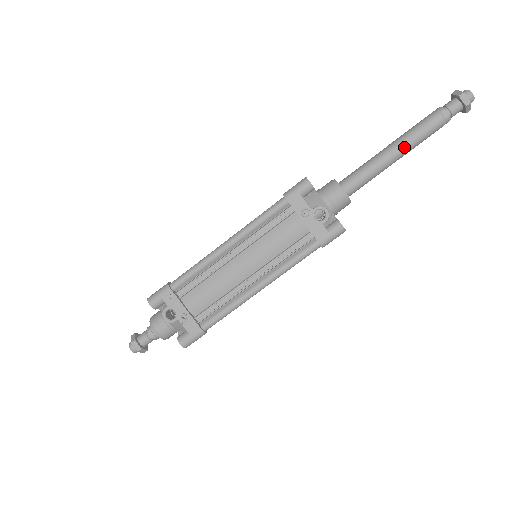
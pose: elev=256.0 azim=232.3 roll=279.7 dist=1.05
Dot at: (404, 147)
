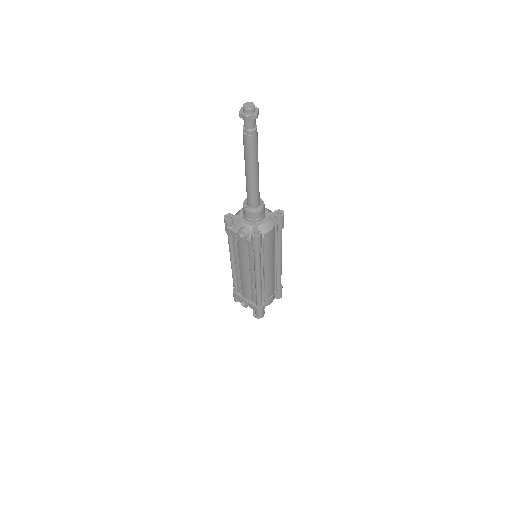
Dot at: (248, 166)
